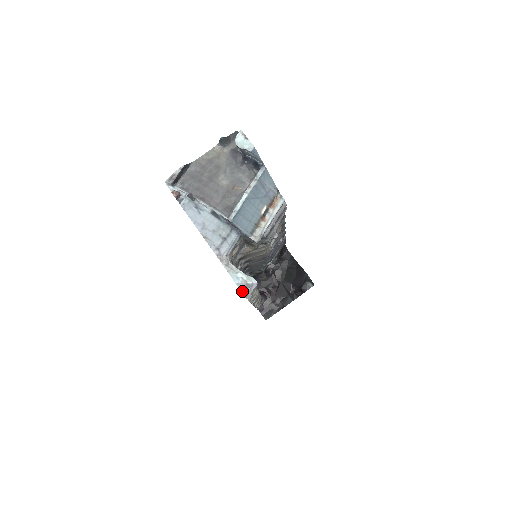
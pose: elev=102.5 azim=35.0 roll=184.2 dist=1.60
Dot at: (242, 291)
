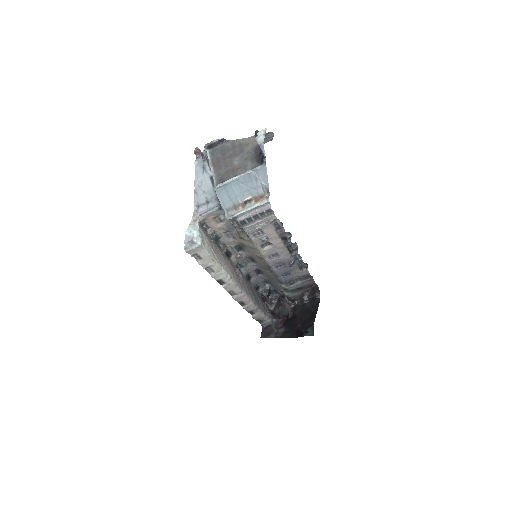
Dot at: (185, 242)
